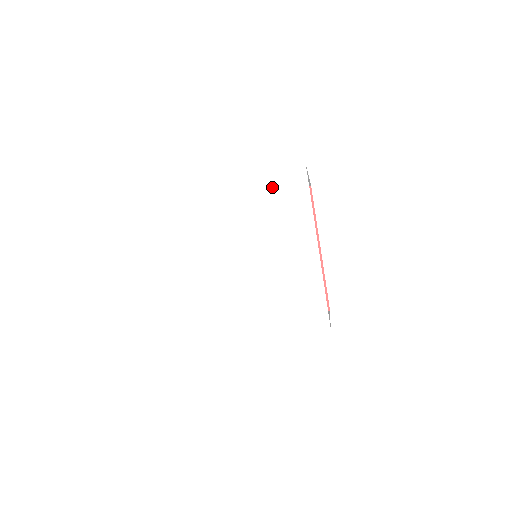
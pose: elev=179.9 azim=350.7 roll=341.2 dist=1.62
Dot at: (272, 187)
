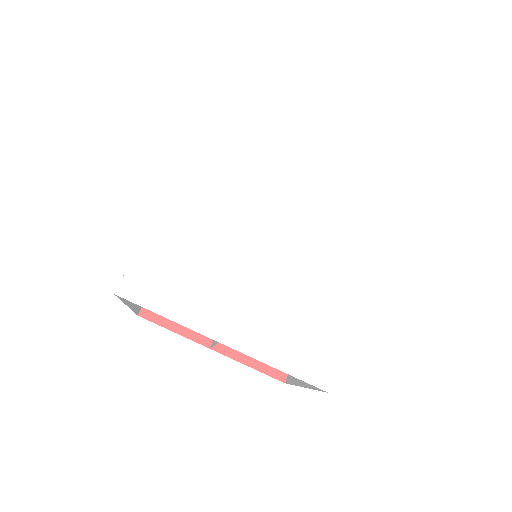
Dot at: (350, 176)
